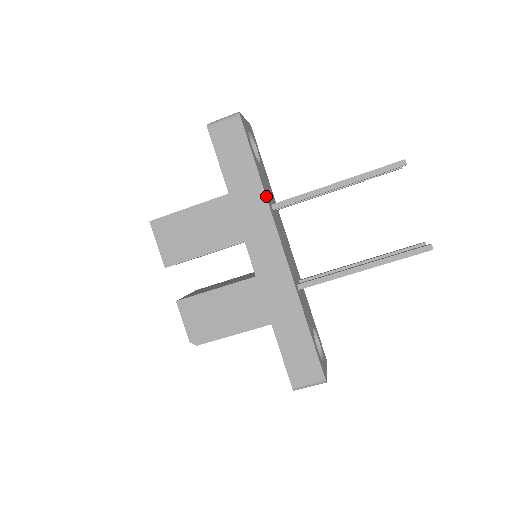
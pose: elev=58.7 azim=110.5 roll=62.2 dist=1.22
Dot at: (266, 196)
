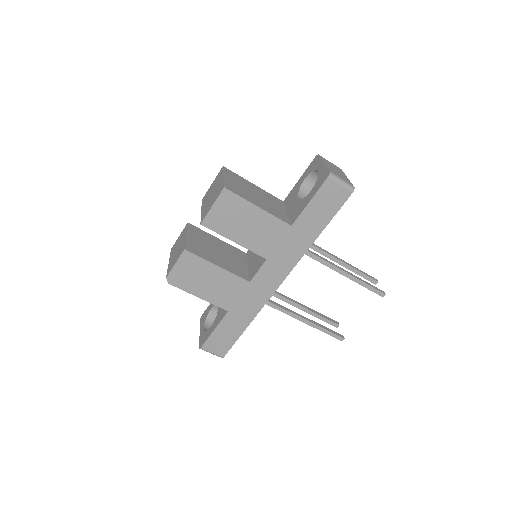
Dot at: (308, 248)
